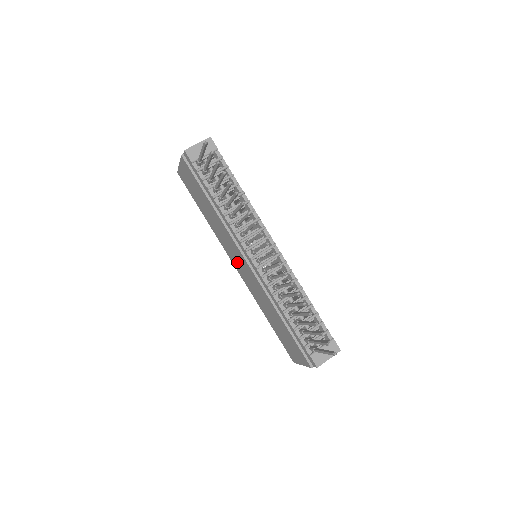
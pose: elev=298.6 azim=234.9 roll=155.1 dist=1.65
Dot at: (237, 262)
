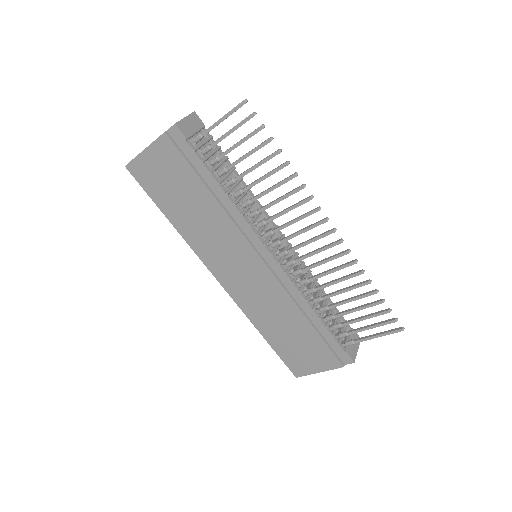
Dot at: (230, 269)
